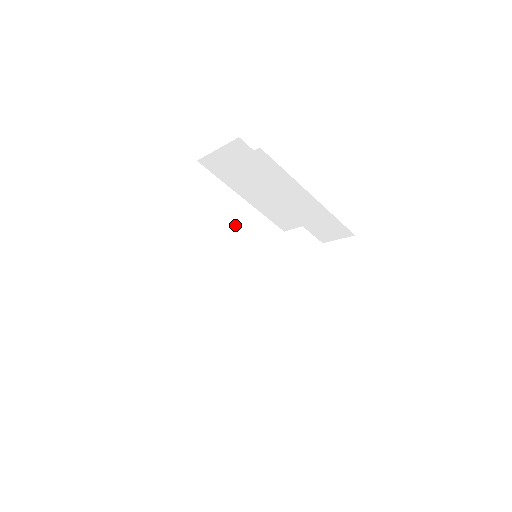
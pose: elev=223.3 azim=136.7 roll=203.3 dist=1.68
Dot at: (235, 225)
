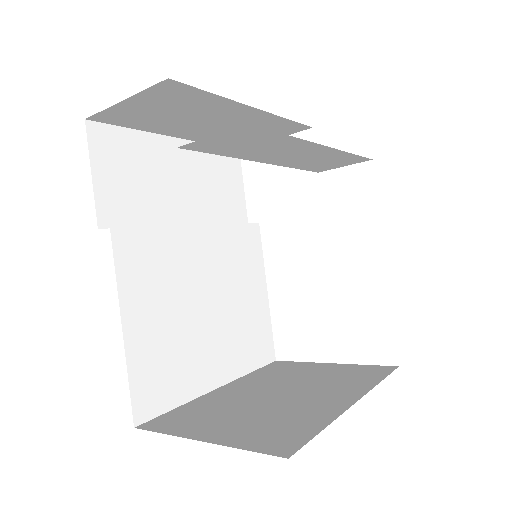
Dot at: (183, 189)
